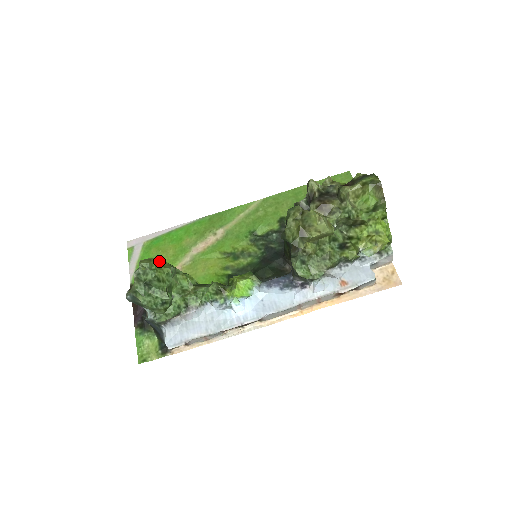
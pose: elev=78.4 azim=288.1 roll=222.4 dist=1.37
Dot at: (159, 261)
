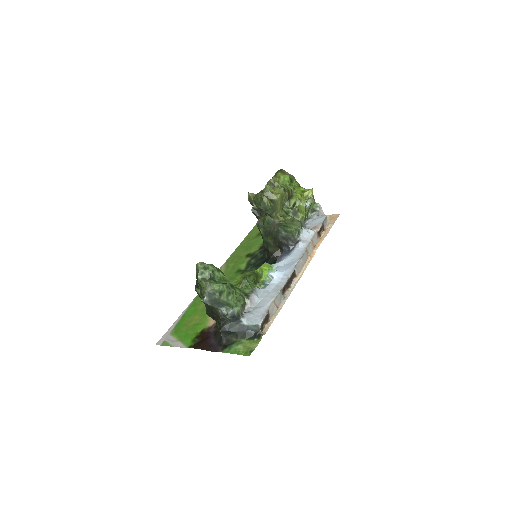
Dot at: occluded
